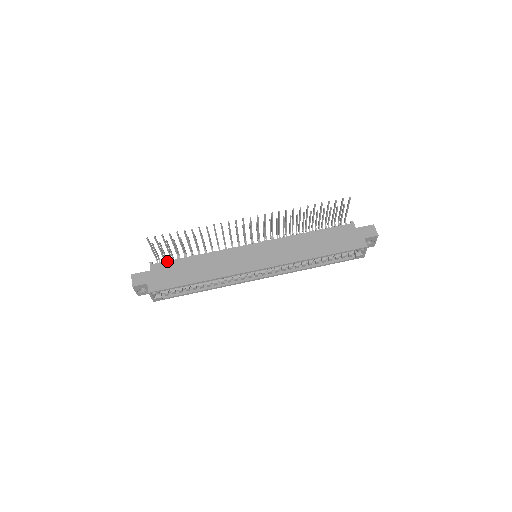
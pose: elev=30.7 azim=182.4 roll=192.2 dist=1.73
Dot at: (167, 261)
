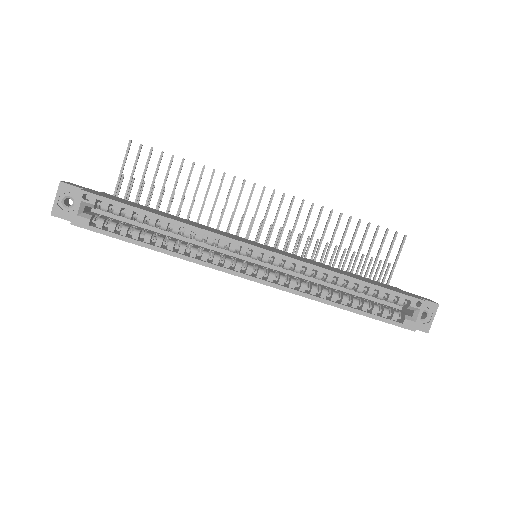
Dot at: occluded
